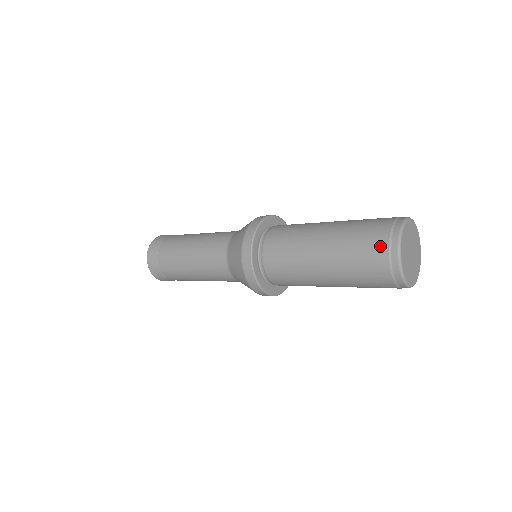
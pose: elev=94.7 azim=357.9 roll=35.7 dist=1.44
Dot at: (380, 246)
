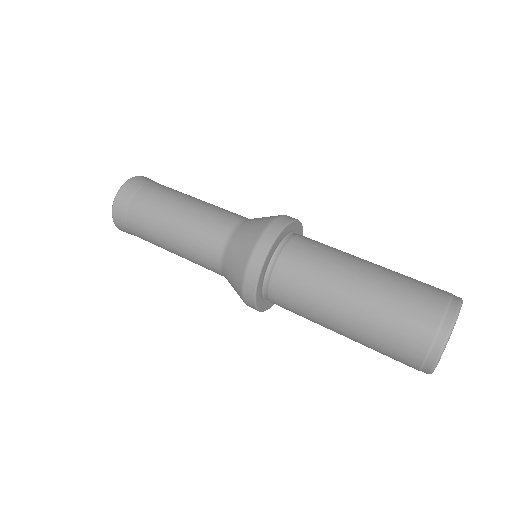
Dot at: (433, 310)
